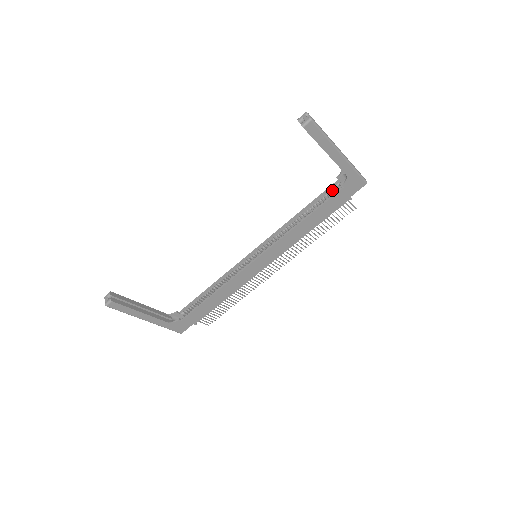
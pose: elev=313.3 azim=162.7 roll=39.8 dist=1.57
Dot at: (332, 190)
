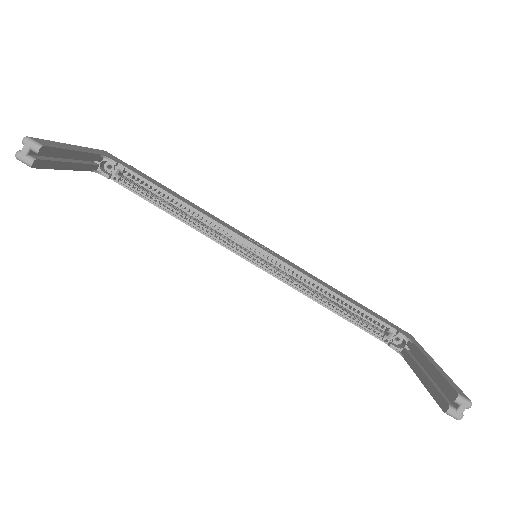
Dot at: (381, 327)
